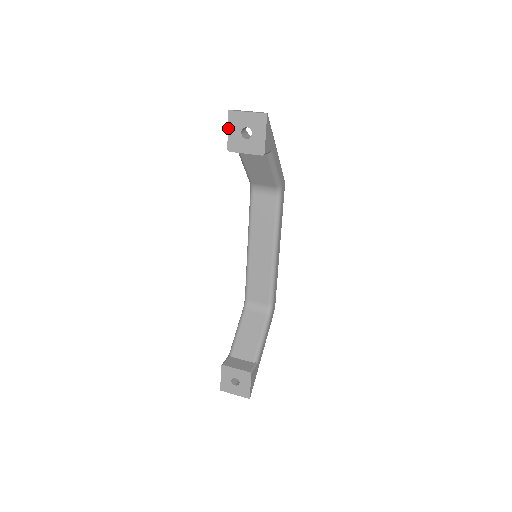
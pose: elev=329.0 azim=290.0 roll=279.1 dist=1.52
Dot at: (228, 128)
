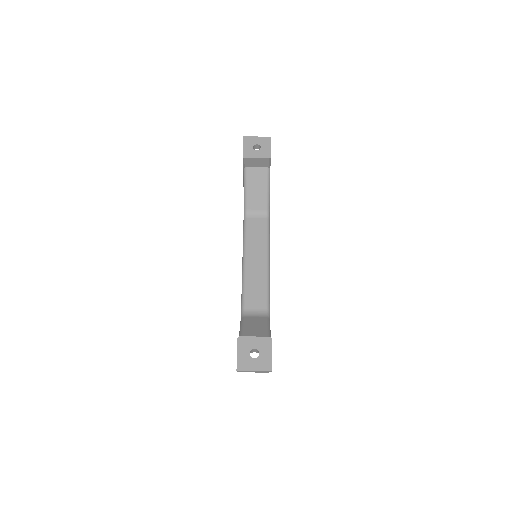
Dot at: (243, 146)
